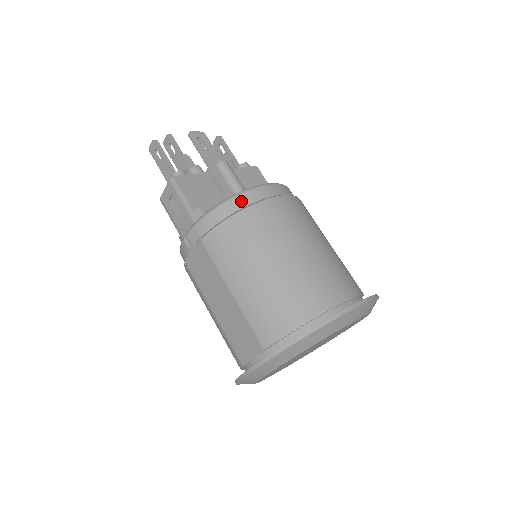
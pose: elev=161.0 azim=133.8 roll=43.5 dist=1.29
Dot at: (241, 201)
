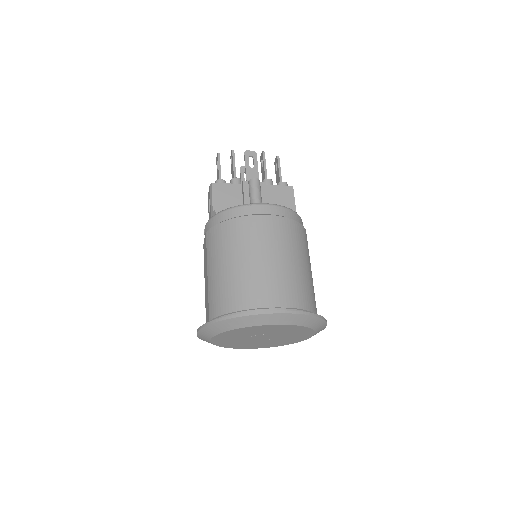
Dot at: (236, 212)
